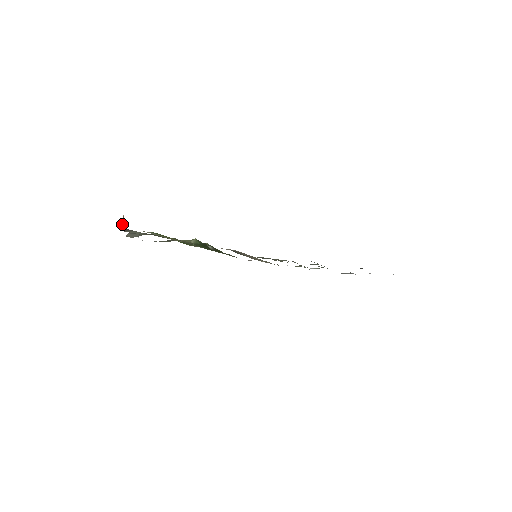
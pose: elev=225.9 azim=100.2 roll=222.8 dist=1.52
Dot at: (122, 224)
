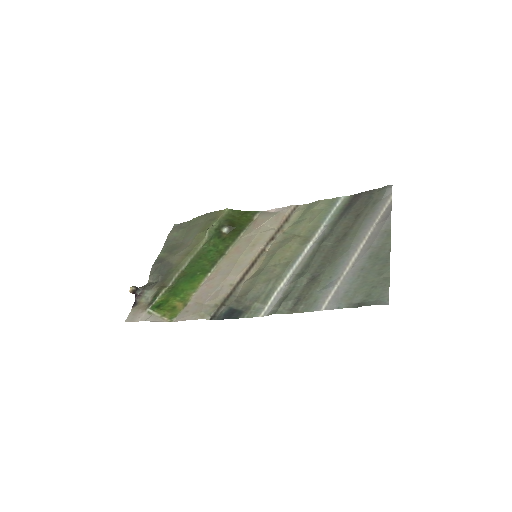
Dot at: occluded
